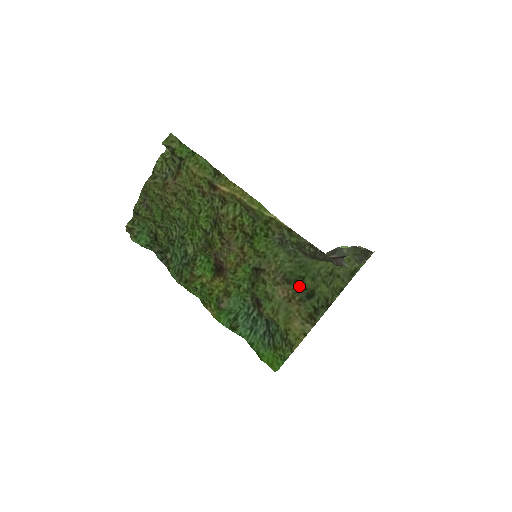
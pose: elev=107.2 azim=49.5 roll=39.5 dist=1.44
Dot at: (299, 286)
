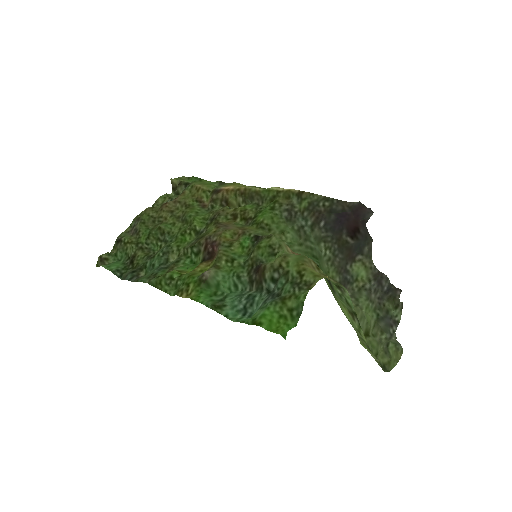
Dot at: occluded
